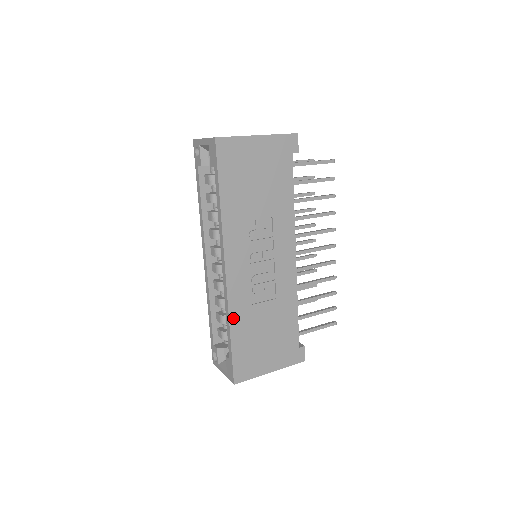
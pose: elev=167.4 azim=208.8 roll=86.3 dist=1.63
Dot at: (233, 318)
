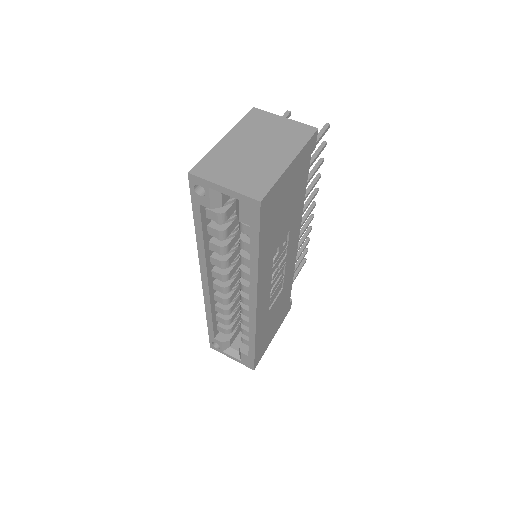
Dot at: (257, 333)
